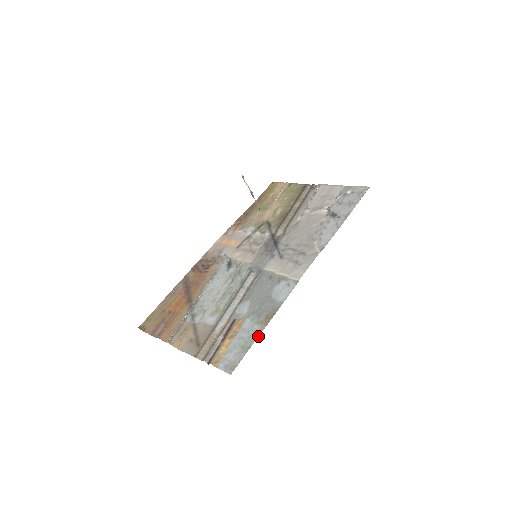
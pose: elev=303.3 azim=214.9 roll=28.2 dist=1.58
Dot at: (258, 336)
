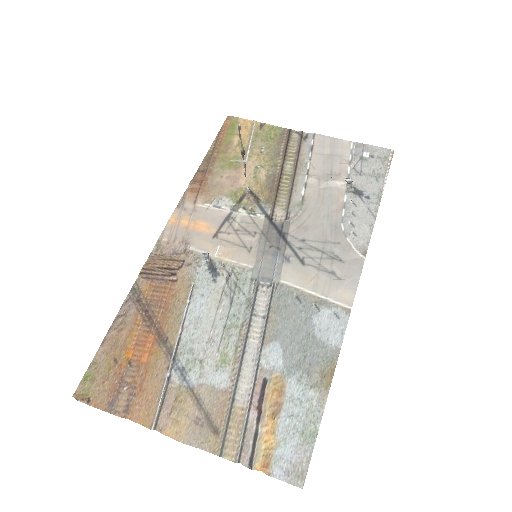
Dot at: (323, 412)
